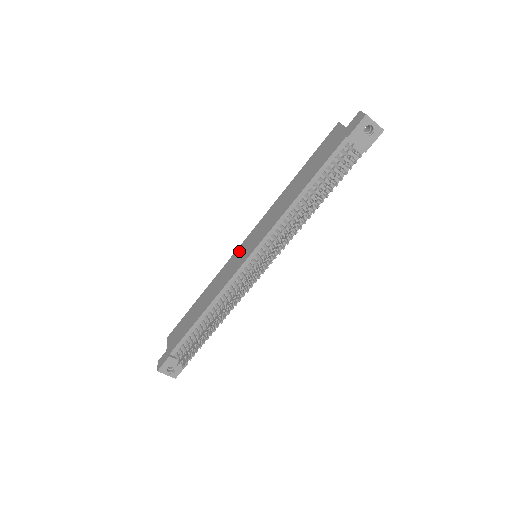
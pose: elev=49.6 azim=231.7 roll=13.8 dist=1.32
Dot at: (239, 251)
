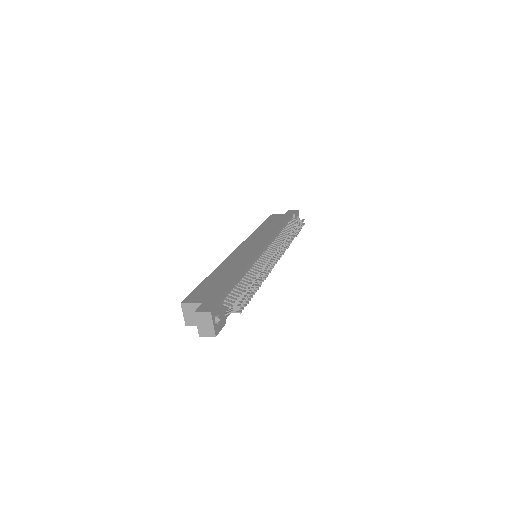
Dot at: (241, 250)
